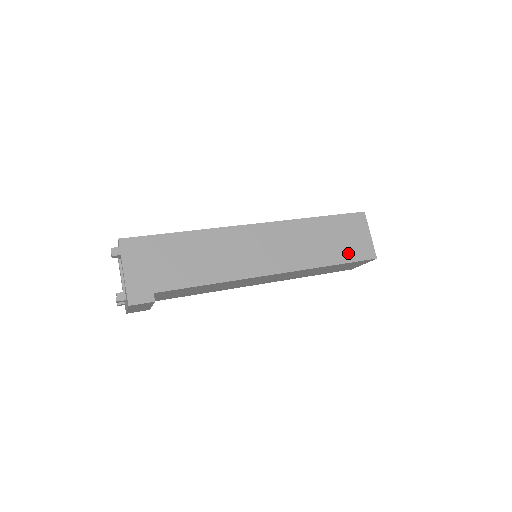
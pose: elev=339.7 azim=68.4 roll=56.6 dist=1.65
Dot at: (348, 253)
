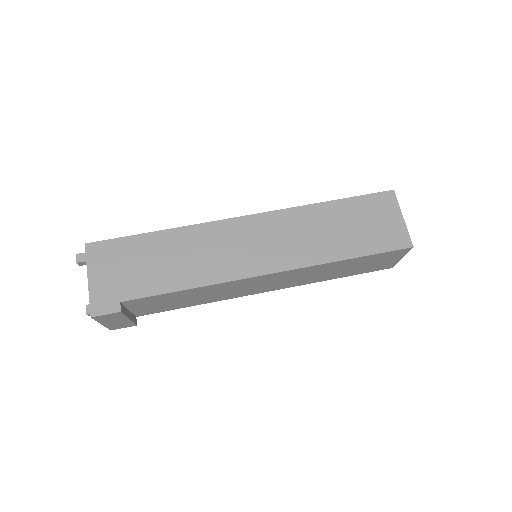
Dot at: (371, 242)
